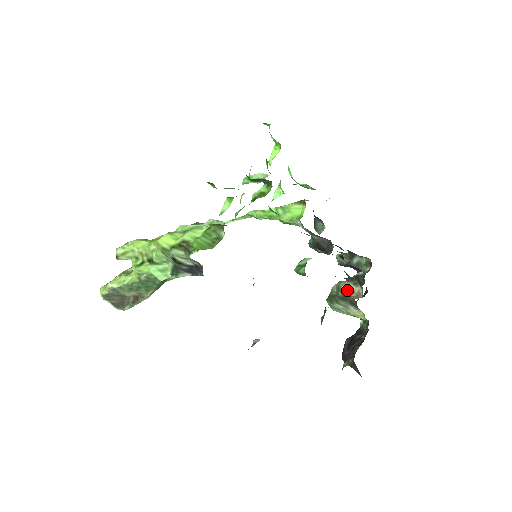
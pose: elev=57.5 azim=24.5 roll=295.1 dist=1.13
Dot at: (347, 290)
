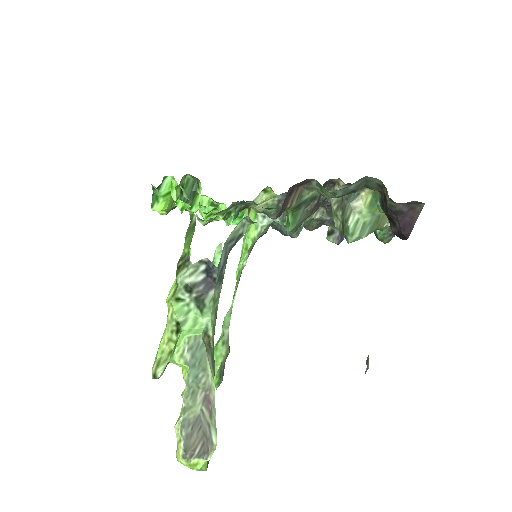
Dot at: (337, 202)
